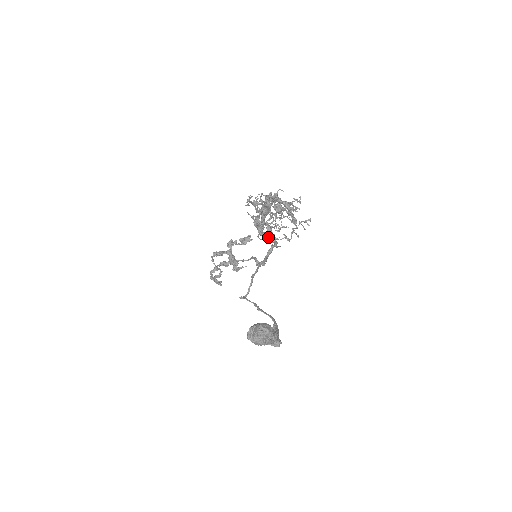
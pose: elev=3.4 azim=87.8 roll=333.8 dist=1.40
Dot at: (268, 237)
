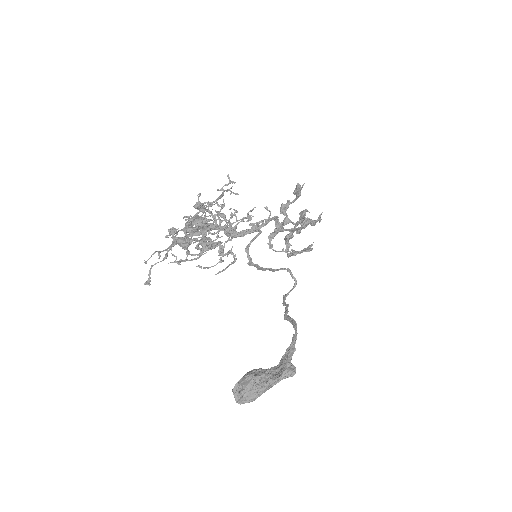
Dot at: (249, 231)
